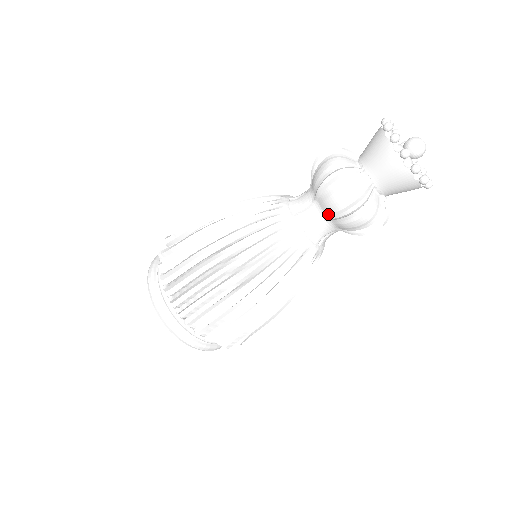
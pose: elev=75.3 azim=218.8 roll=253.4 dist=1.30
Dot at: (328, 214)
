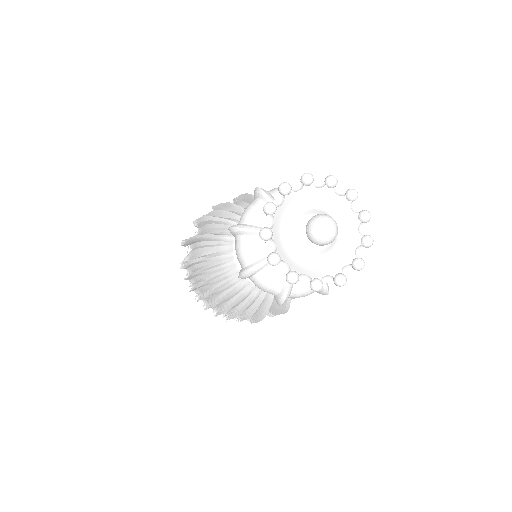
Dot at: occluded
